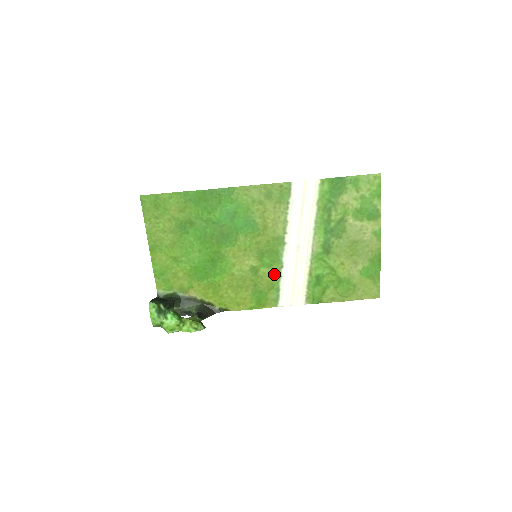
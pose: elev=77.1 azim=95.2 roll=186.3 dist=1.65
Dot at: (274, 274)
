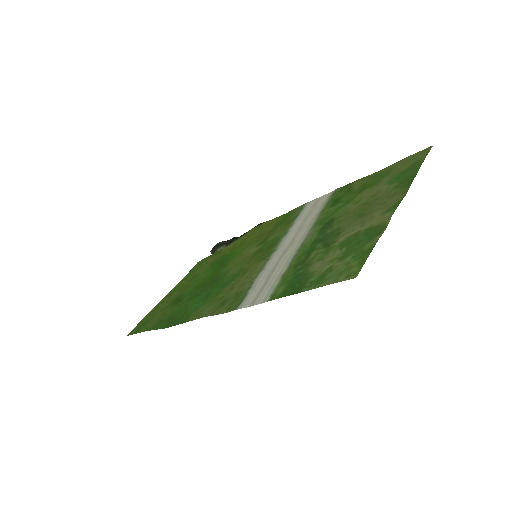
Dot at: (283, 230)
